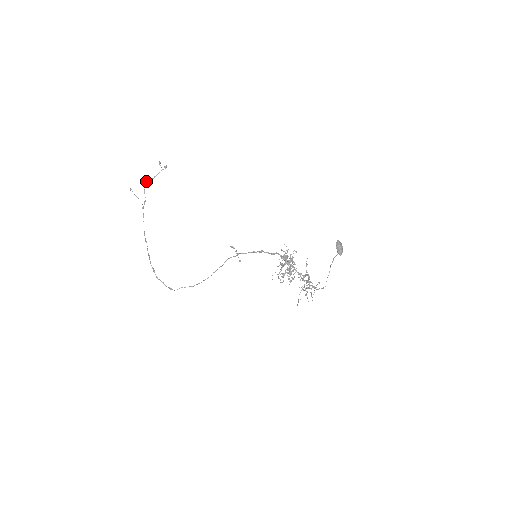
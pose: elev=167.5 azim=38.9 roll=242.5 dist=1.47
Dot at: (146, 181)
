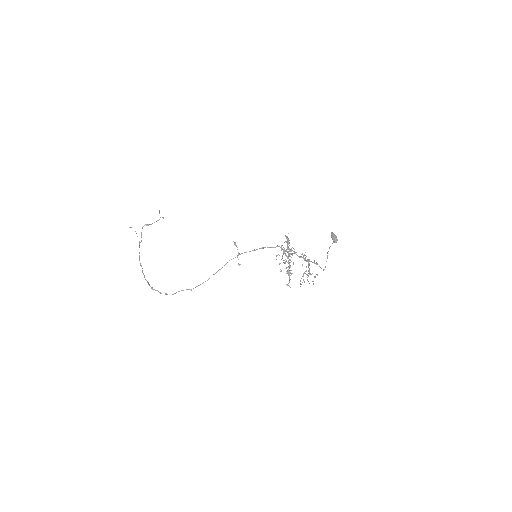
Dot at: occluded
